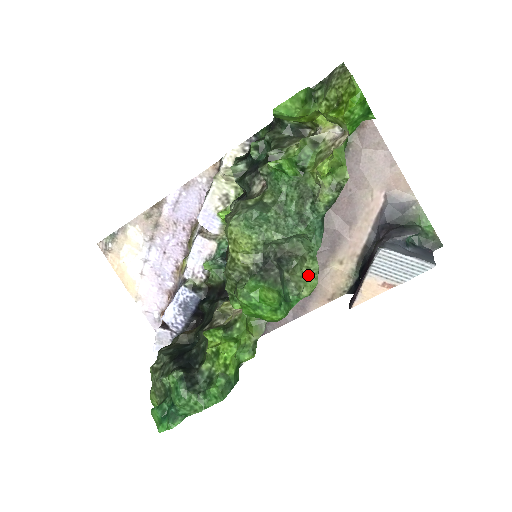
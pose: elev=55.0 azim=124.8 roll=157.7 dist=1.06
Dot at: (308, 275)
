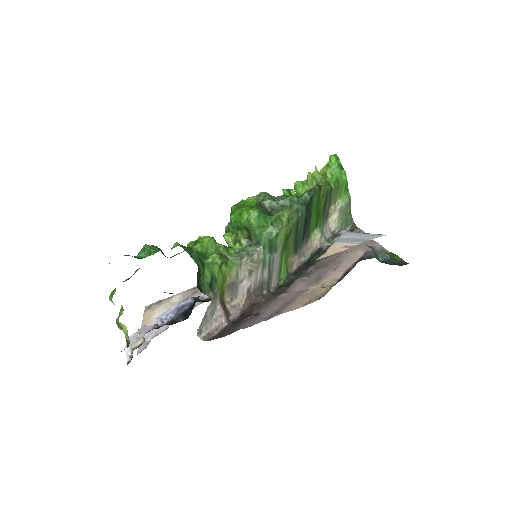
Dot at: (284, 209)
